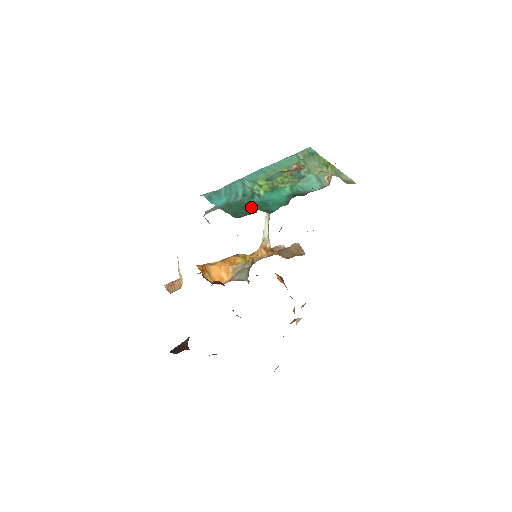
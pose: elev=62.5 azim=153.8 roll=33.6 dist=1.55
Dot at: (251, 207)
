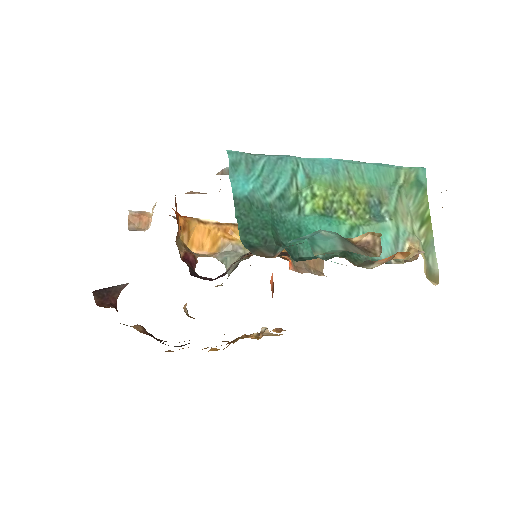
Dot at: (275, 231)
